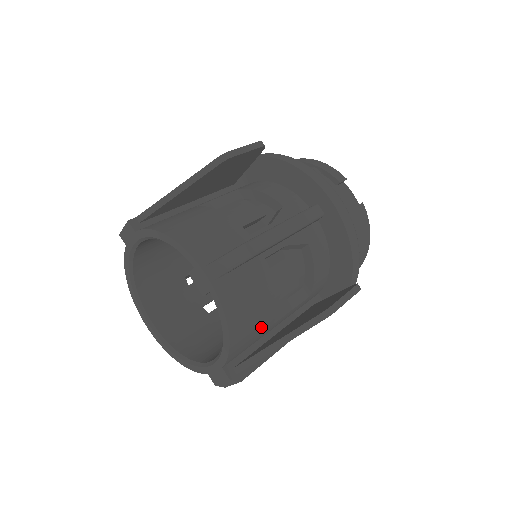
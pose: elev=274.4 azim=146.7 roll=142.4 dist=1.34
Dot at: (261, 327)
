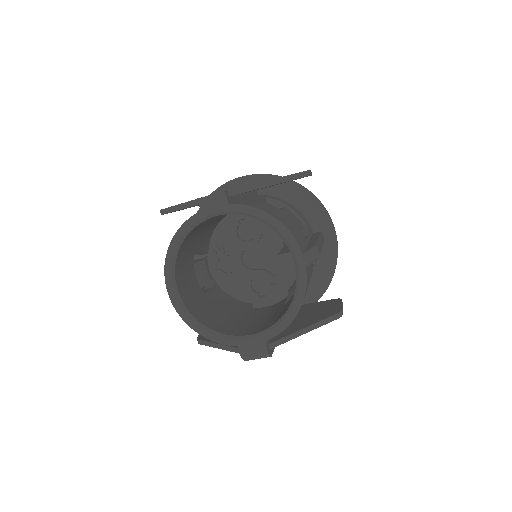
Dot at: occluded
